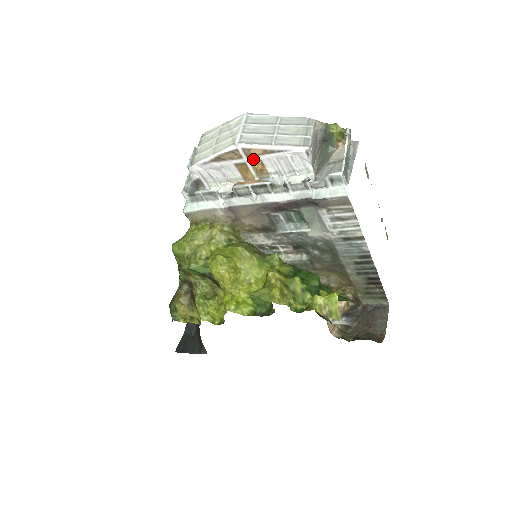
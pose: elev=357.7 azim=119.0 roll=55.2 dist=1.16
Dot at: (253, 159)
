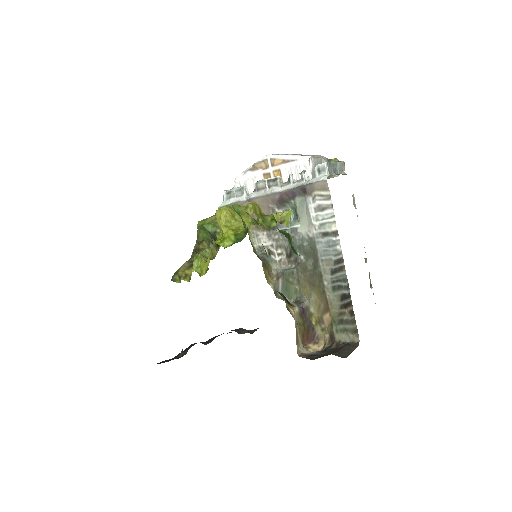
Dot at: (275, 169)
